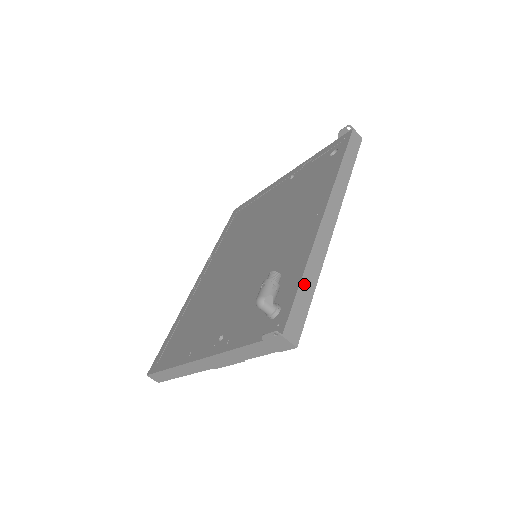
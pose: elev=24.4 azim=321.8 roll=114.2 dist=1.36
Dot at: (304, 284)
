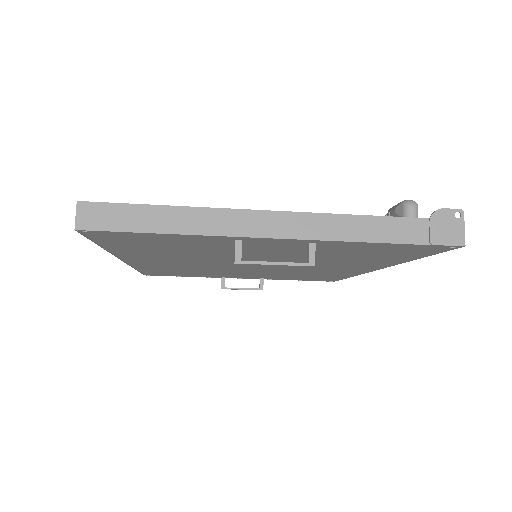
Dot at: occluded
